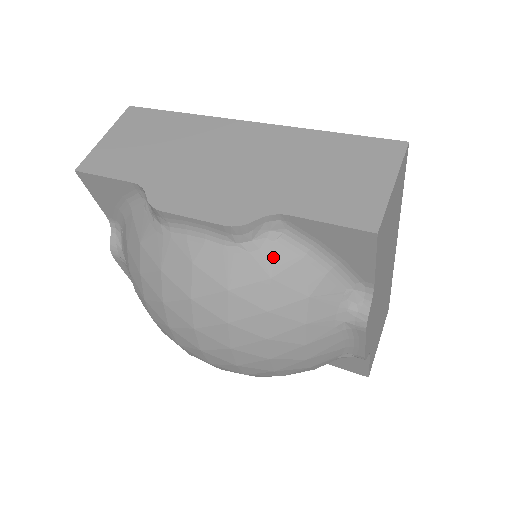
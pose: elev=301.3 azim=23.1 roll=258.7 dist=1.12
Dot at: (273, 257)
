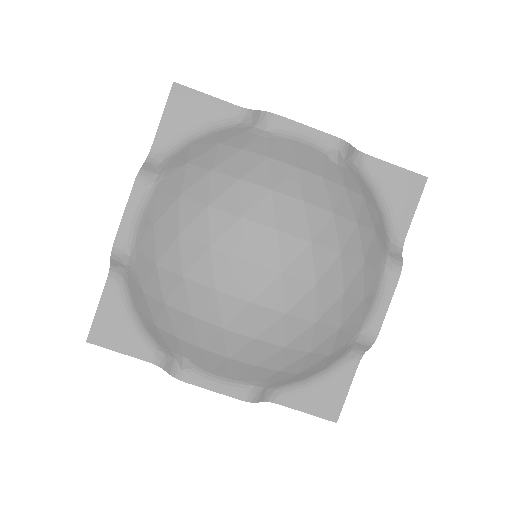
Dot at: (176, 162)
